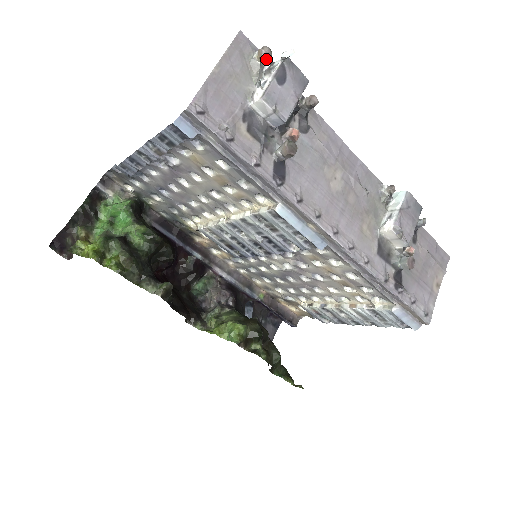
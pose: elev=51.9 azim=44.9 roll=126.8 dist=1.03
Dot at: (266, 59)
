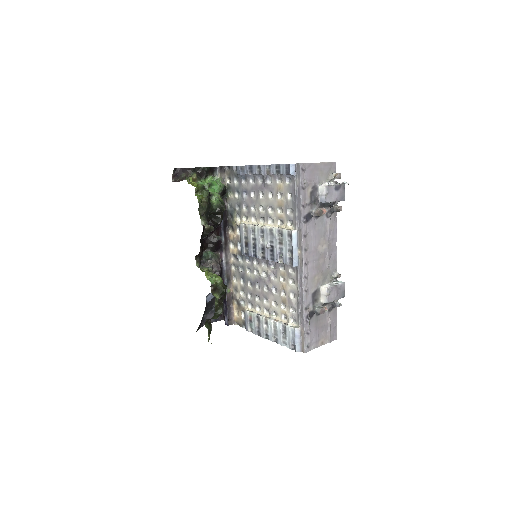
Dot at: (337, 178)
